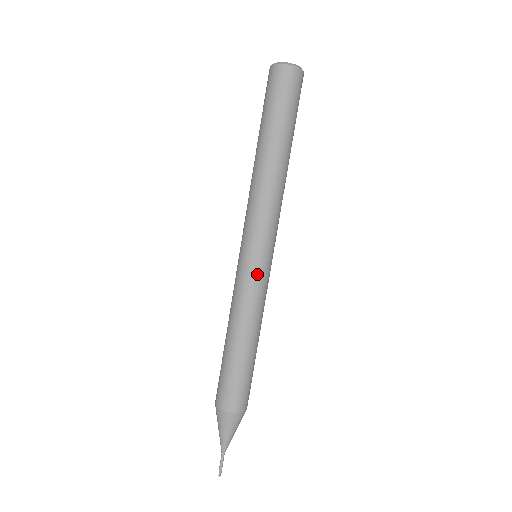
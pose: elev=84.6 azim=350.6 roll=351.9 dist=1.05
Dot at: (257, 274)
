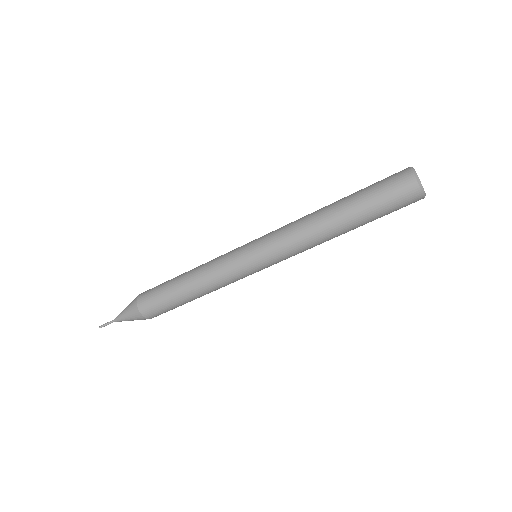
Dot at: occluded
